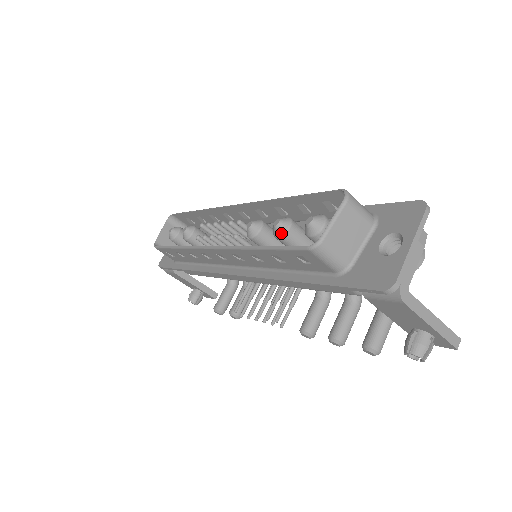
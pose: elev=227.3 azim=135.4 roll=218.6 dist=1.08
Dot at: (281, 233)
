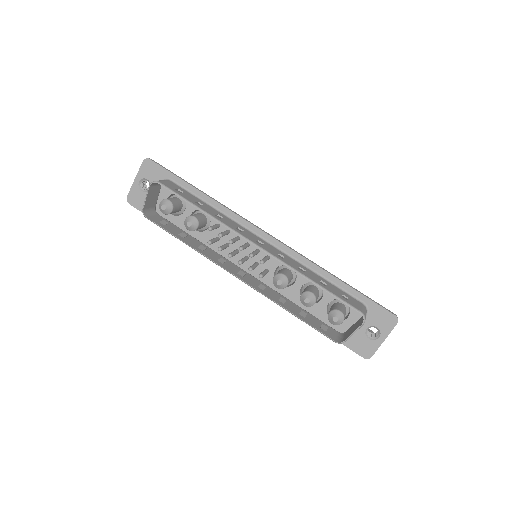
Dot at: (308, 306)
